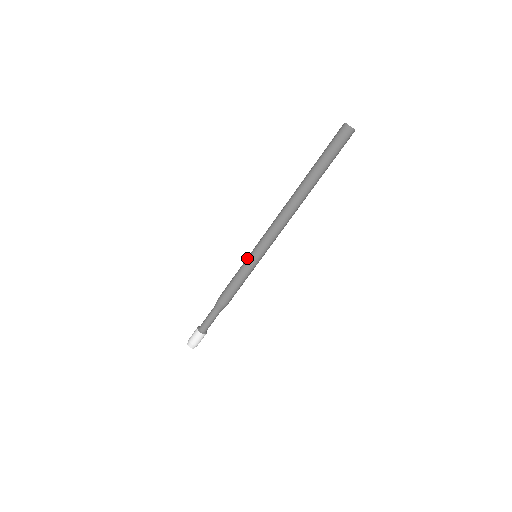
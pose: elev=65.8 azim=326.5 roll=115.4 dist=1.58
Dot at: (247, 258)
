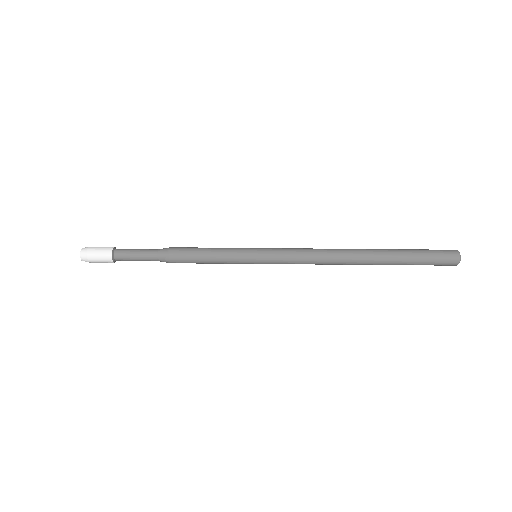
Dot at: occluded
